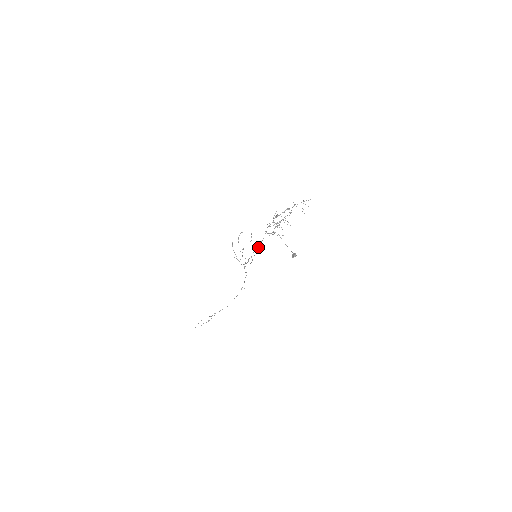
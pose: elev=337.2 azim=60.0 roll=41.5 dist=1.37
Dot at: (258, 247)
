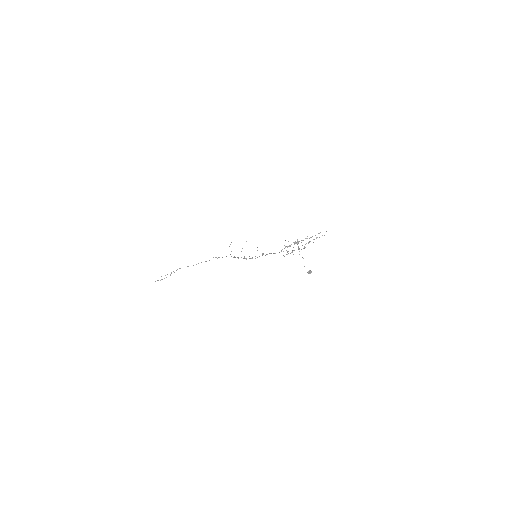
Dot at: (262, 253)
